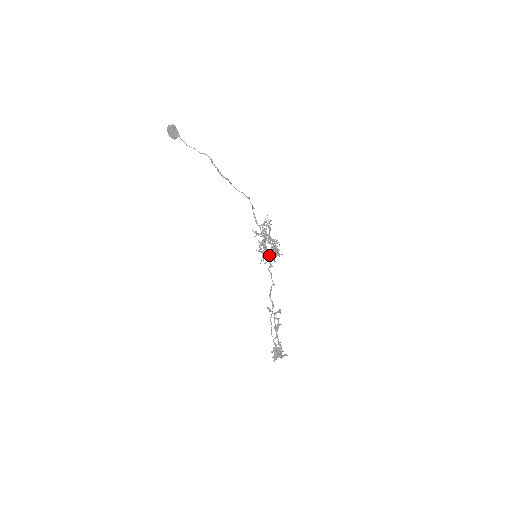
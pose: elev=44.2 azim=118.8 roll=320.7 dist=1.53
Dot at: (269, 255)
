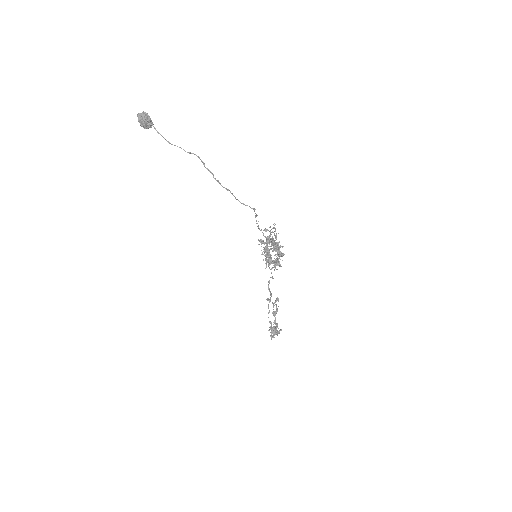
Dot at: (277, 264)
